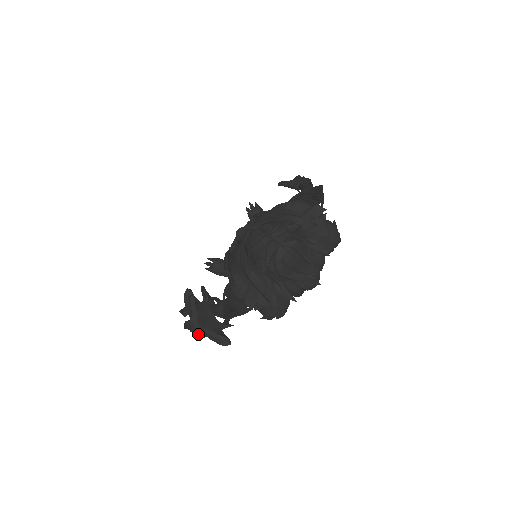
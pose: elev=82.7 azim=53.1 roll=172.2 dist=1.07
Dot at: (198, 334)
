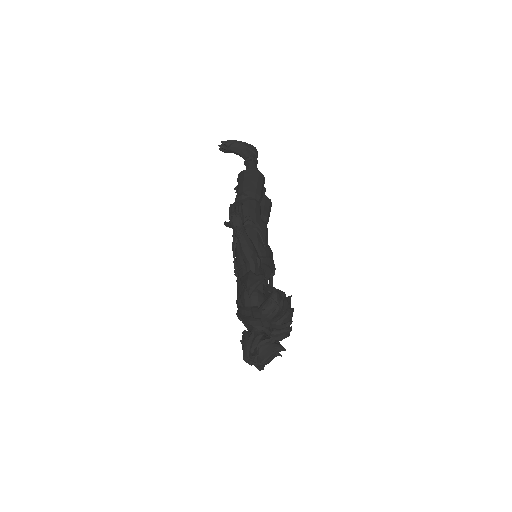
Dot at: occluded
